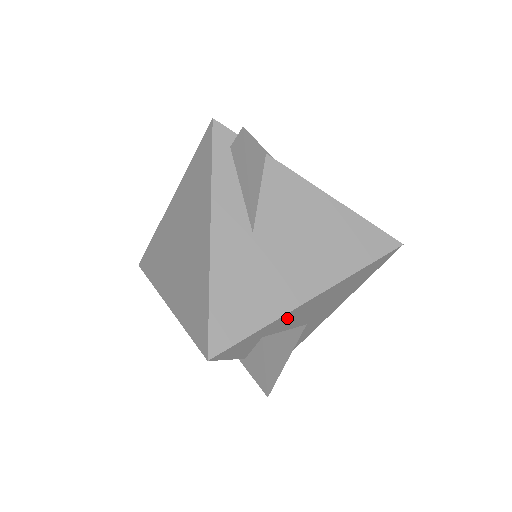
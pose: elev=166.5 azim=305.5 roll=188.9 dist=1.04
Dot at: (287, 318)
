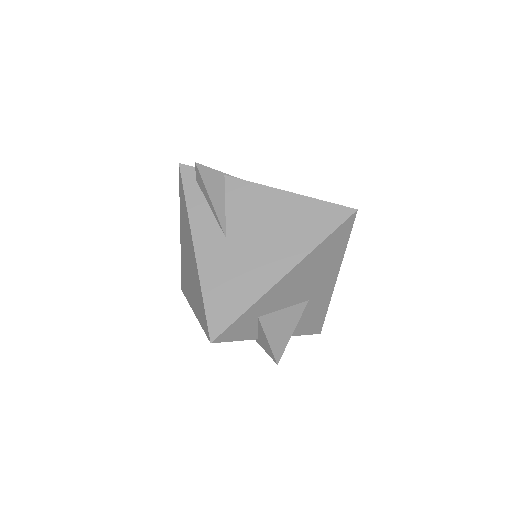
Dot at: (272, 297)
